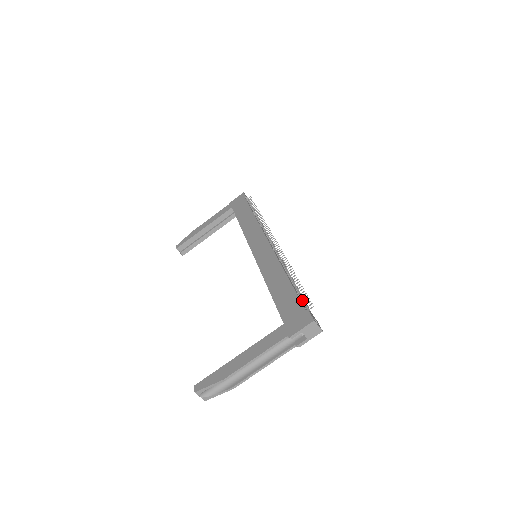
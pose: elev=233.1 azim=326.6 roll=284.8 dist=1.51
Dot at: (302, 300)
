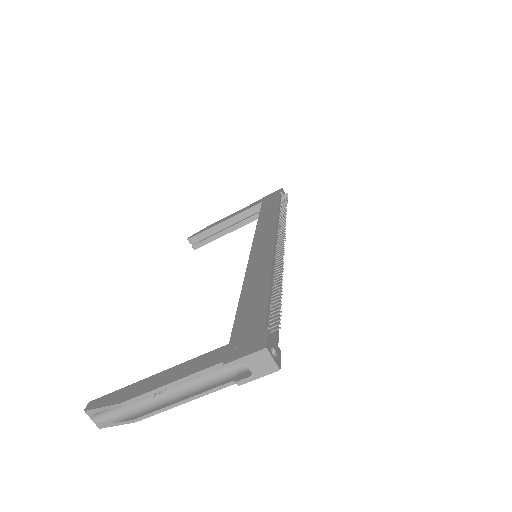
Dot at: (272, 317)
